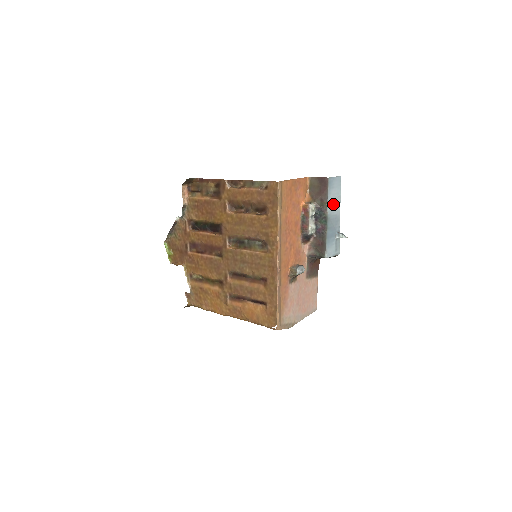
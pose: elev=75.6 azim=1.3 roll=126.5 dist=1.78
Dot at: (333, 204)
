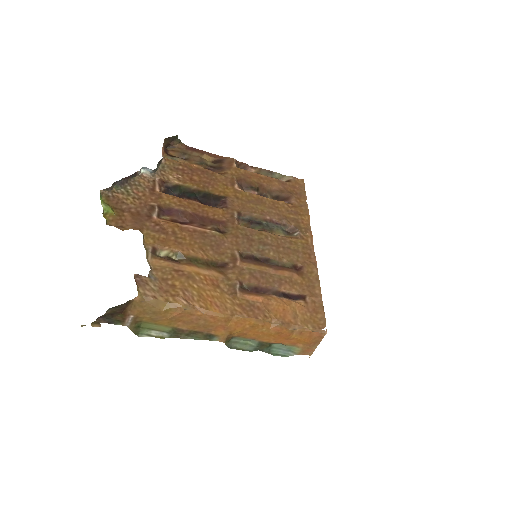
Dot at: occluded
